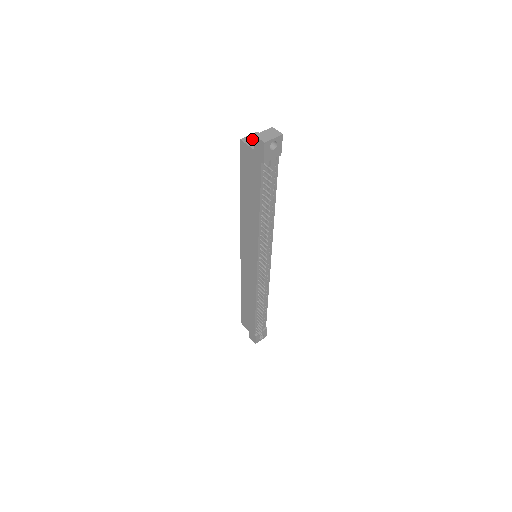
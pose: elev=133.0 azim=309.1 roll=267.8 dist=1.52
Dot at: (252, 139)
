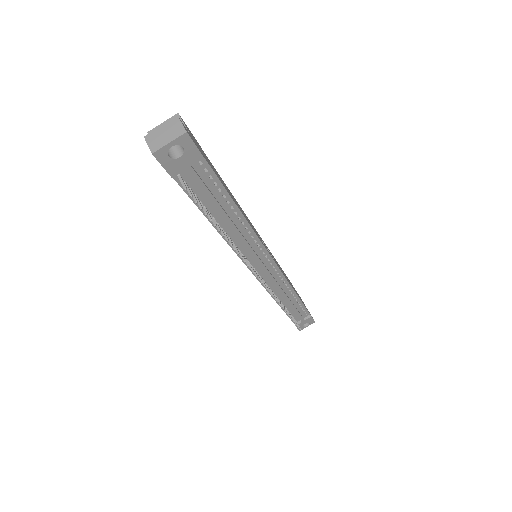
Dot at: occluded
